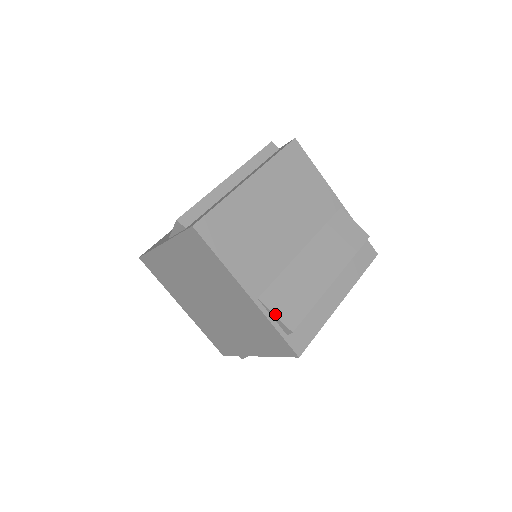
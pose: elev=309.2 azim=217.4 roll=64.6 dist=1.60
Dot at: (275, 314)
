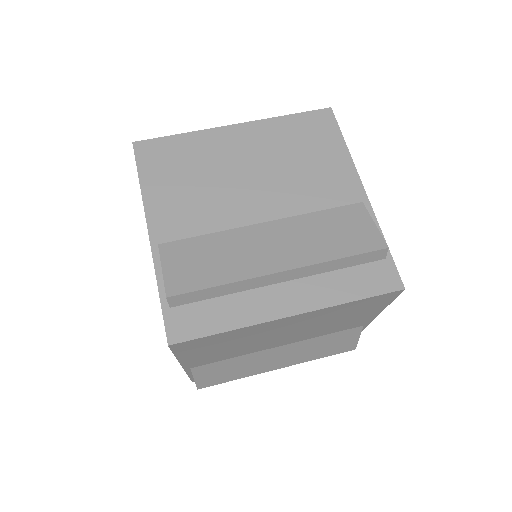
Dot at: (195, 379)
